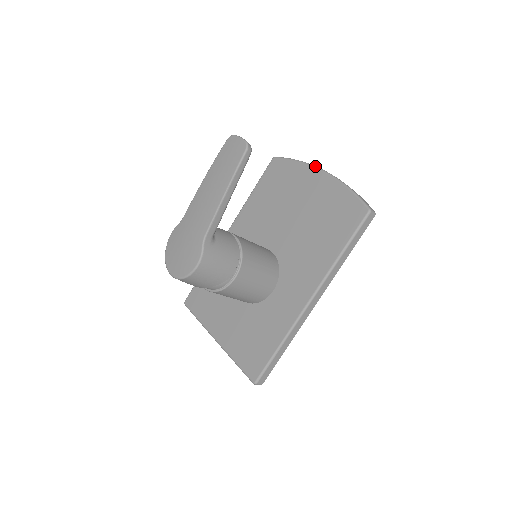
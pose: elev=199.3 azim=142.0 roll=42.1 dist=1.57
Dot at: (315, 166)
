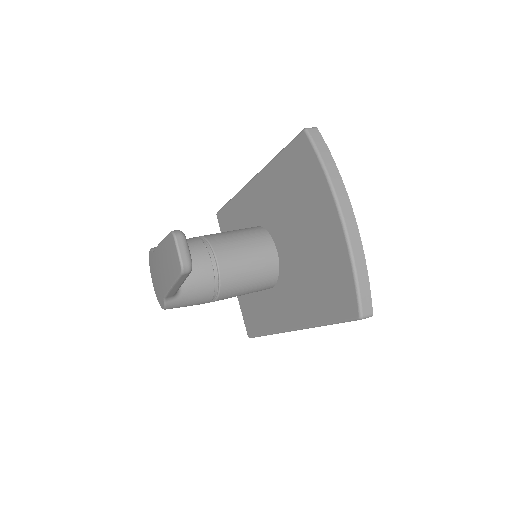
Dot at: (336, 200)
